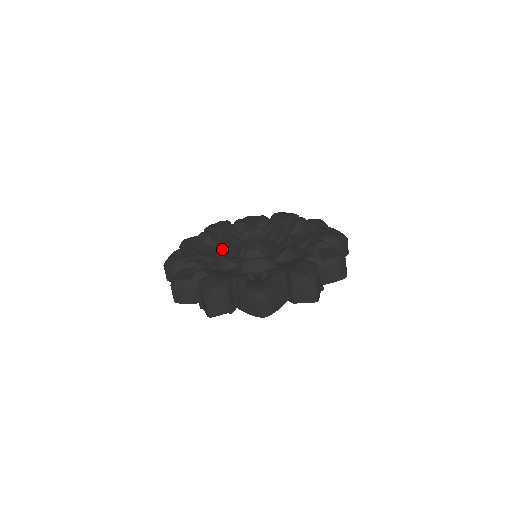
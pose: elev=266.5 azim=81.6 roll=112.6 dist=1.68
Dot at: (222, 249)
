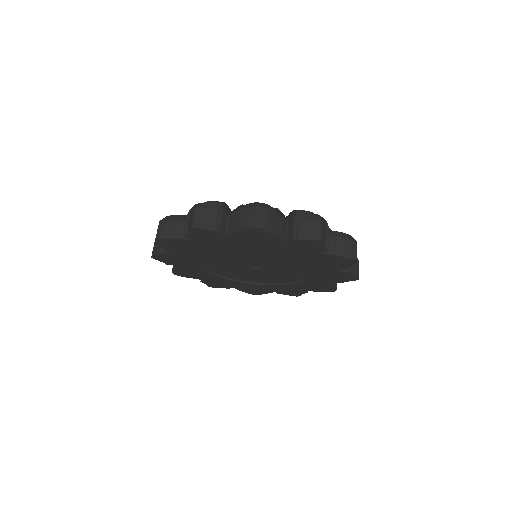
Dot at: occluded
